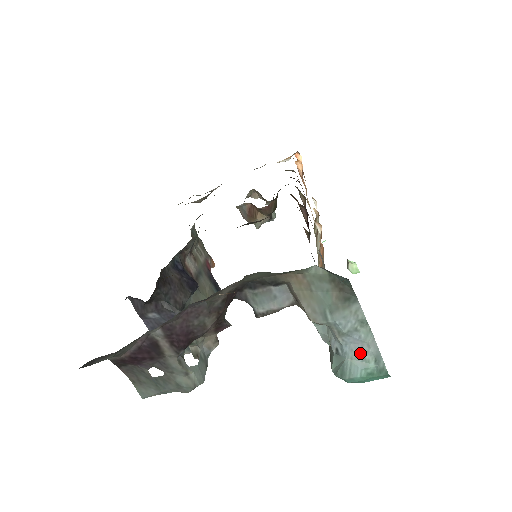
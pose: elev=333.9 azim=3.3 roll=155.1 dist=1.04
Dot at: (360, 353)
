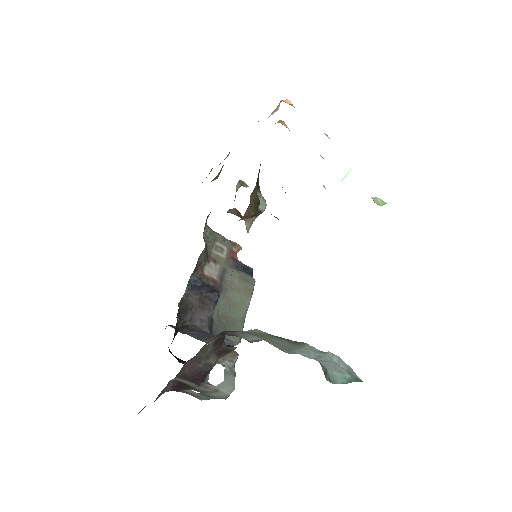
Dot at: (334, 368)
